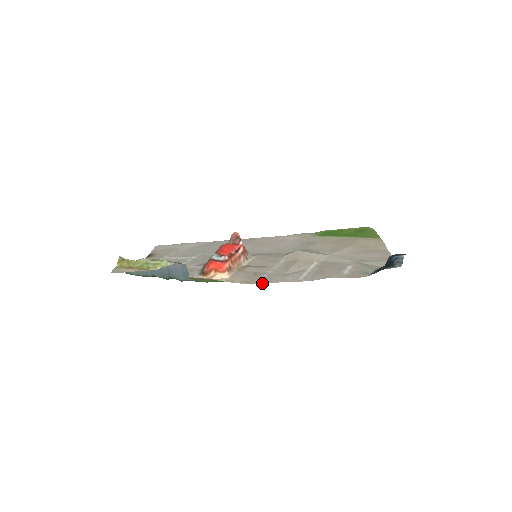
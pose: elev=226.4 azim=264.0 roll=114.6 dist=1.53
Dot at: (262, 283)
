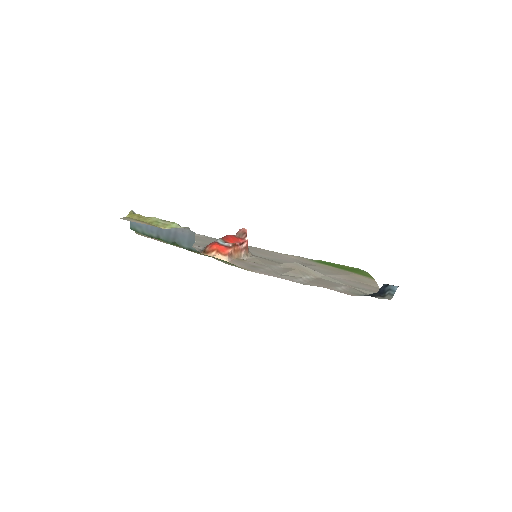
Dot at: (260, 273)
